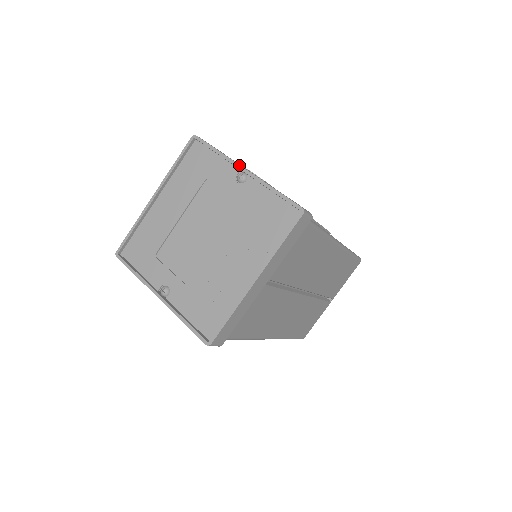
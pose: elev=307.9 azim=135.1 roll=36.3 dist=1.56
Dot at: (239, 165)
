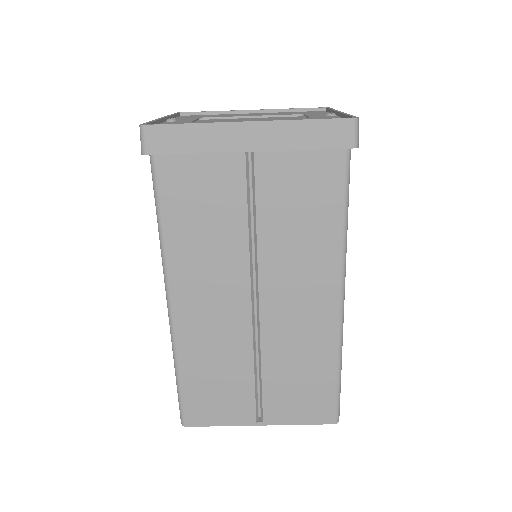
Dot at: occluded
